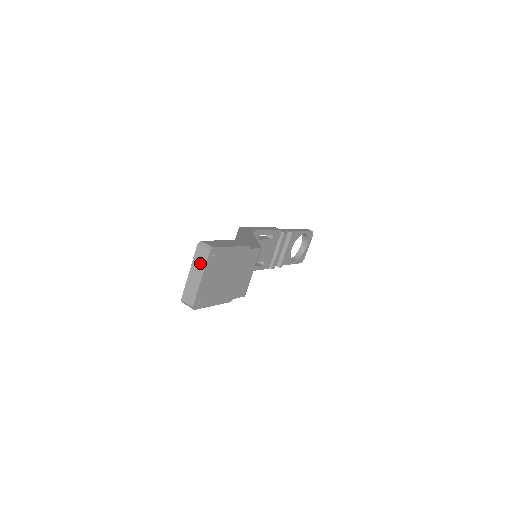
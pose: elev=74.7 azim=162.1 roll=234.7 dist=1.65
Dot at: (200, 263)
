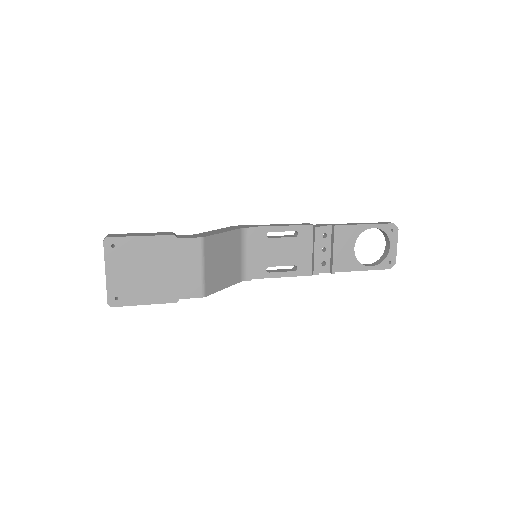
Dot at: (105, 256)
